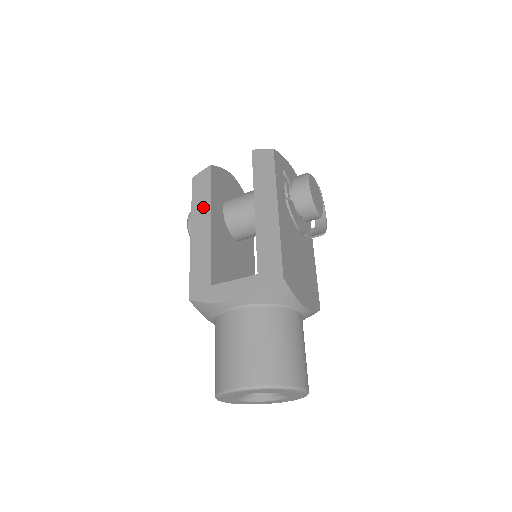
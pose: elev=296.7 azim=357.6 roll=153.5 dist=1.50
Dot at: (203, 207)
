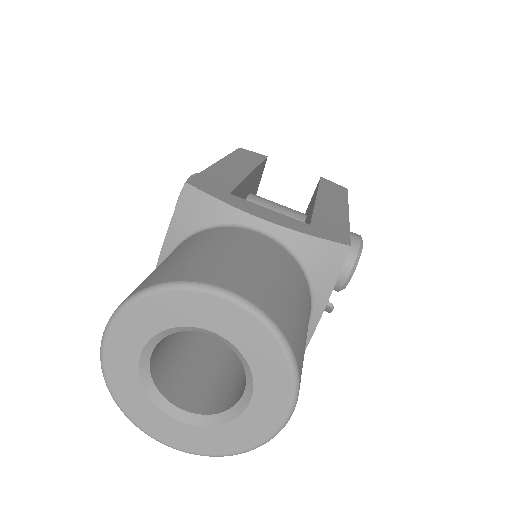
Dot at: (246, 161)
